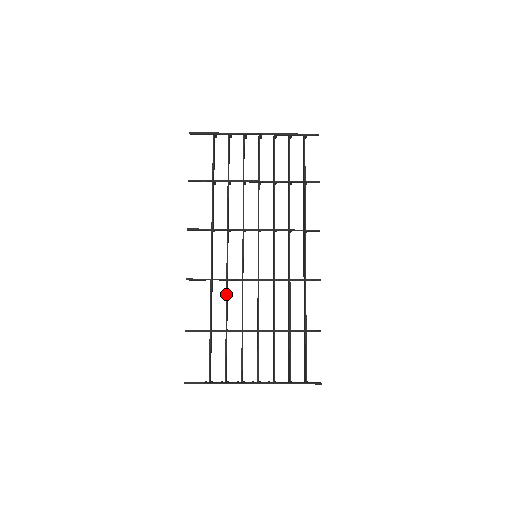
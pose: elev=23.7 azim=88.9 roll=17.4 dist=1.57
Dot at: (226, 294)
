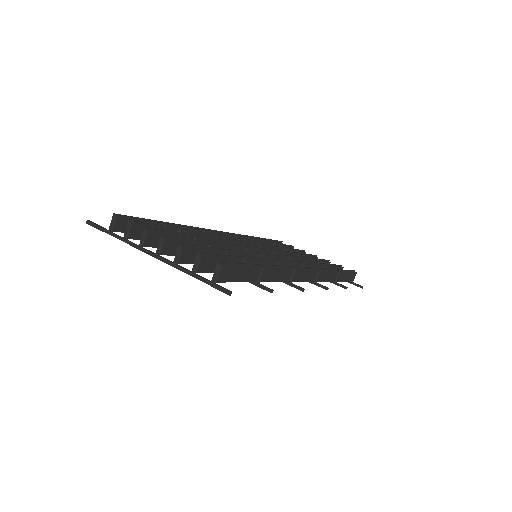
Dot at: occluded
